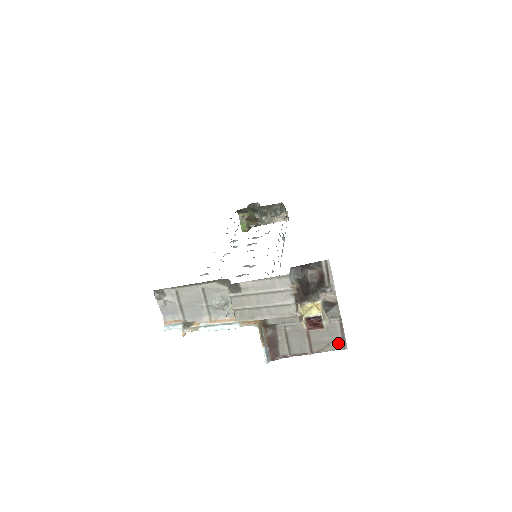
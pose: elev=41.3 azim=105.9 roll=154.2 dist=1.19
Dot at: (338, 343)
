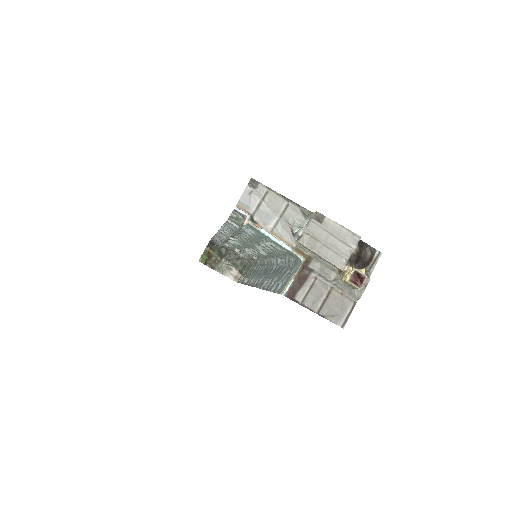
Dot at: (341, 319)
